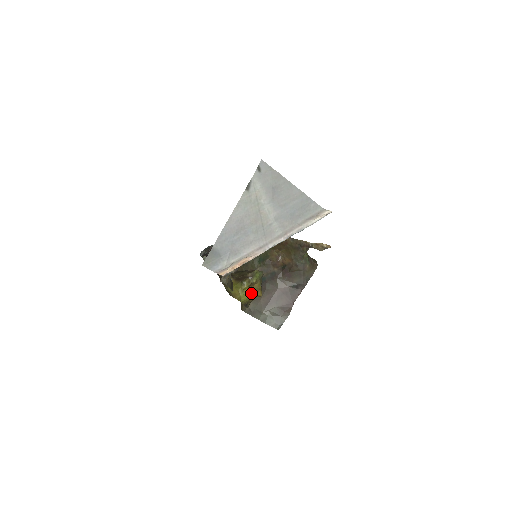
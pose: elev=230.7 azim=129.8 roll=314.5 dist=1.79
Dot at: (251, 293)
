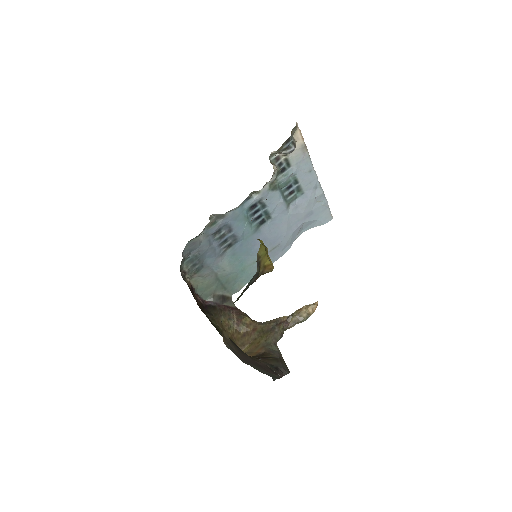
Dot at: (266, 251)
